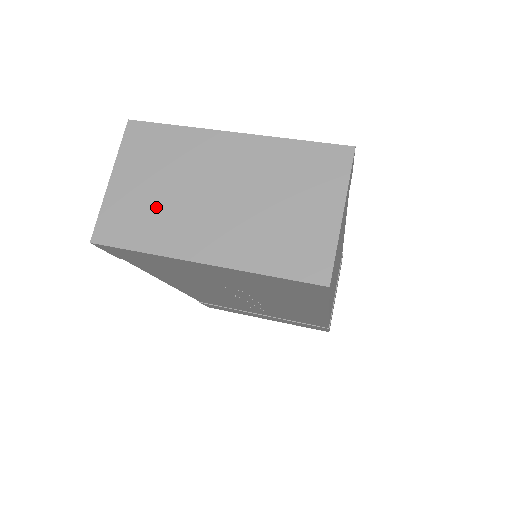
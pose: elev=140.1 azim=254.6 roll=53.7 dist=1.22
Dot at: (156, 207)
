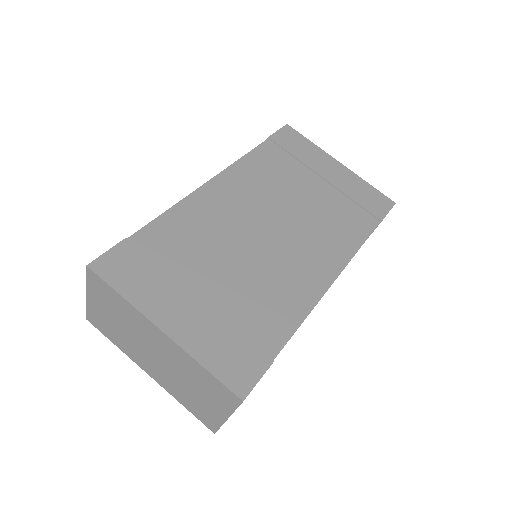
Dot at: (118, 331)
